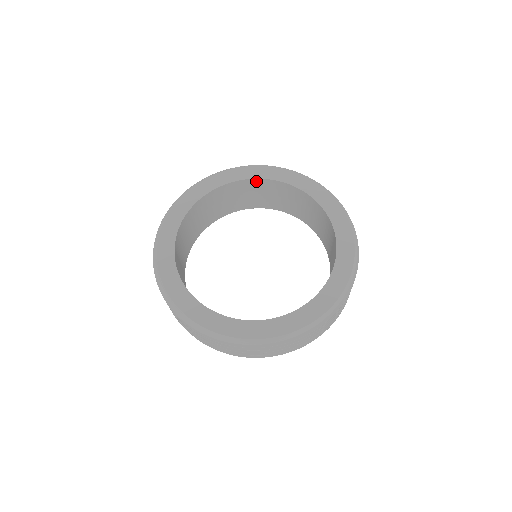
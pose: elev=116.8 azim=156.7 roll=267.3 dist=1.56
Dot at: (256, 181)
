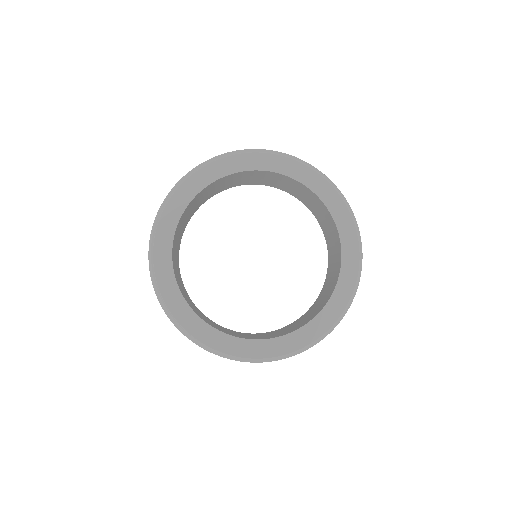
Dot at: (250, 172)
